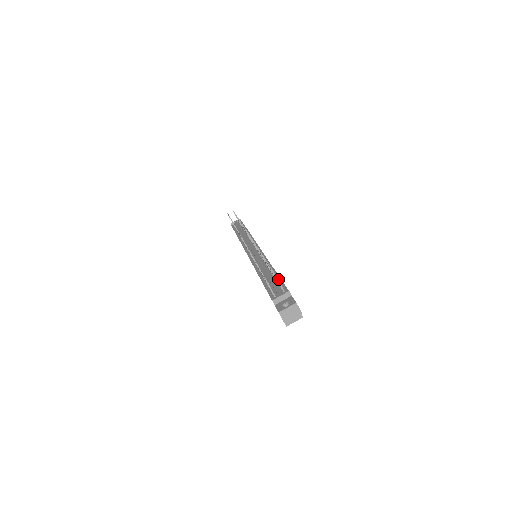
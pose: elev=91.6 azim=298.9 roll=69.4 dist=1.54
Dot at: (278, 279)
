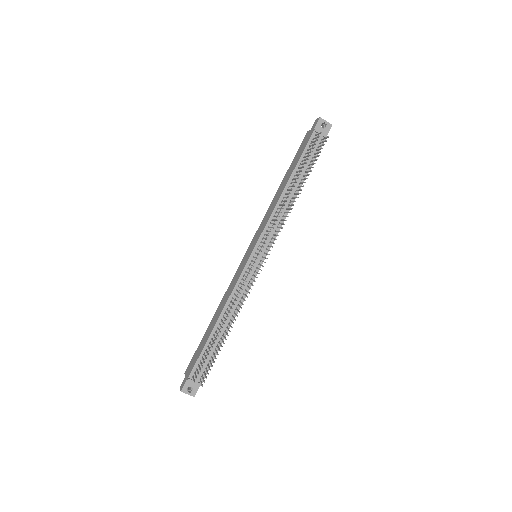
Dot at: (215, 353)
